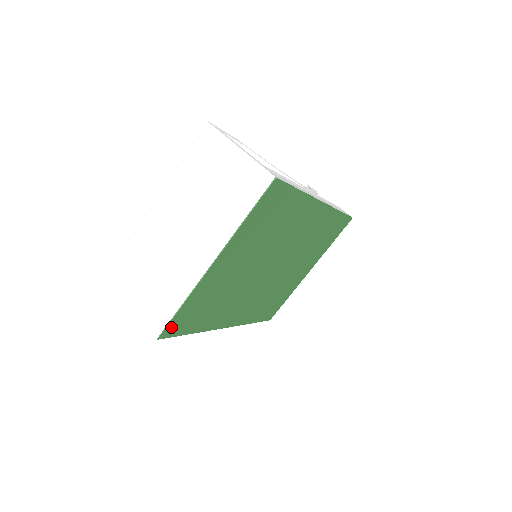
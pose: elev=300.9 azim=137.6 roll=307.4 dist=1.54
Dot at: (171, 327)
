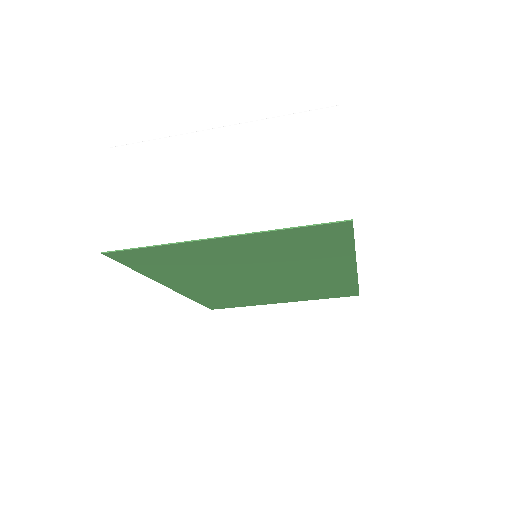
Dot at: (125, 254)
